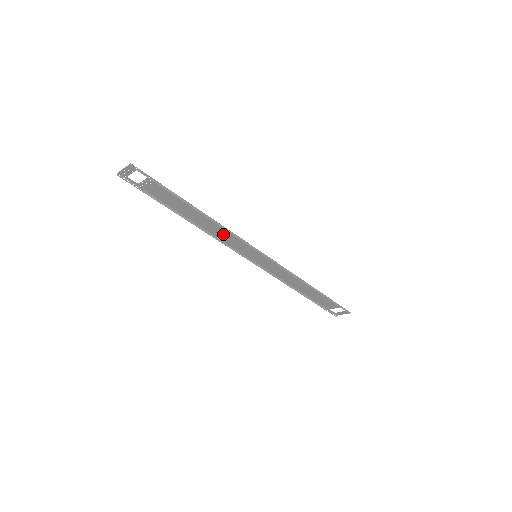
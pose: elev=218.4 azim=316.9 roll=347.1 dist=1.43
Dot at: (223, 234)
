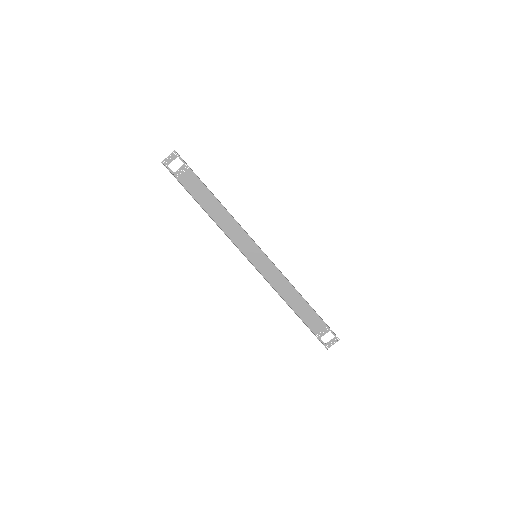
Dot at: (231, 228)
